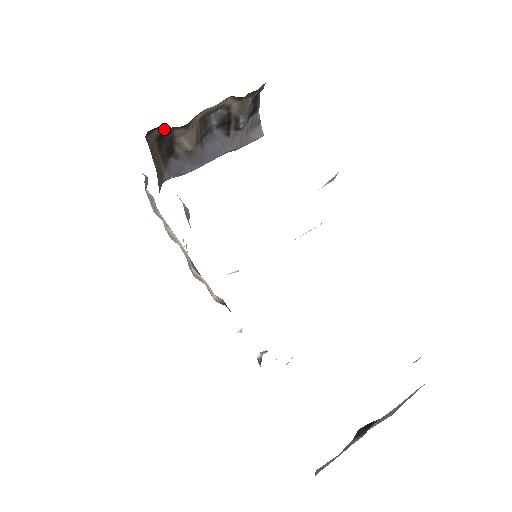
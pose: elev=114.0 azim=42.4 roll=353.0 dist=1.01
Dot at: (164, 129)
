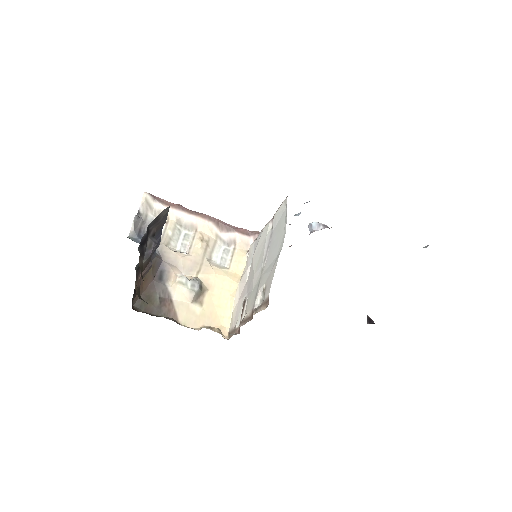
Dot at: (133, 296)
